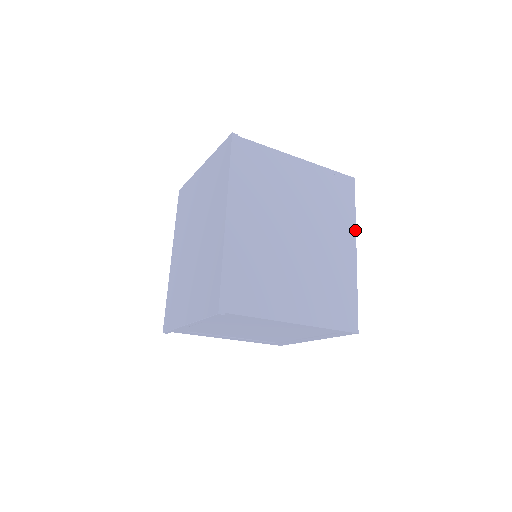
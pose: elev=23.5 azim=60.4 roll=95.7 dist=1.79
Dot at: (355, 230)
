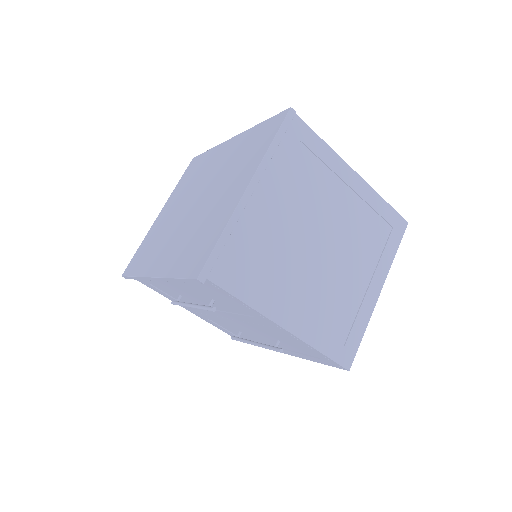
Dot at: occluded
